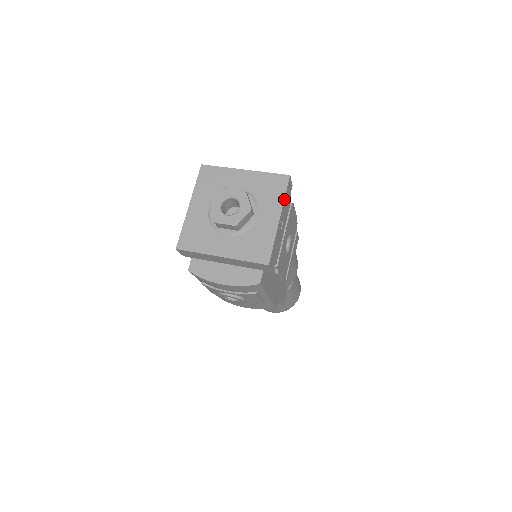
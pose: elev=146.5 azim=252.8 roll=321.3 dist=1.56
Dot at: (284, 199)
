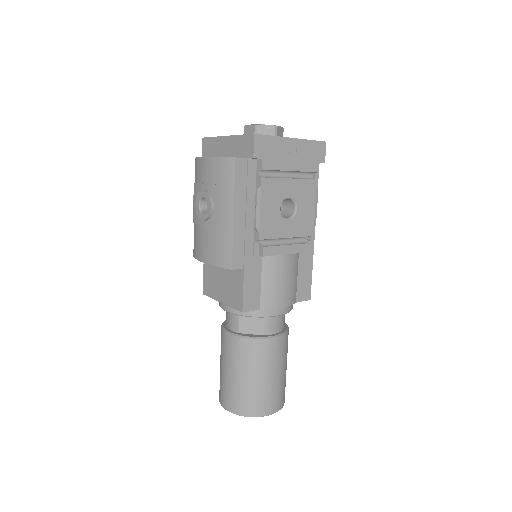
Dot at: (308, 140)
